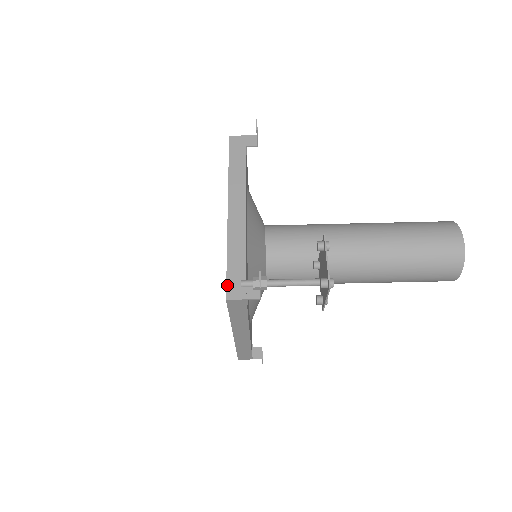
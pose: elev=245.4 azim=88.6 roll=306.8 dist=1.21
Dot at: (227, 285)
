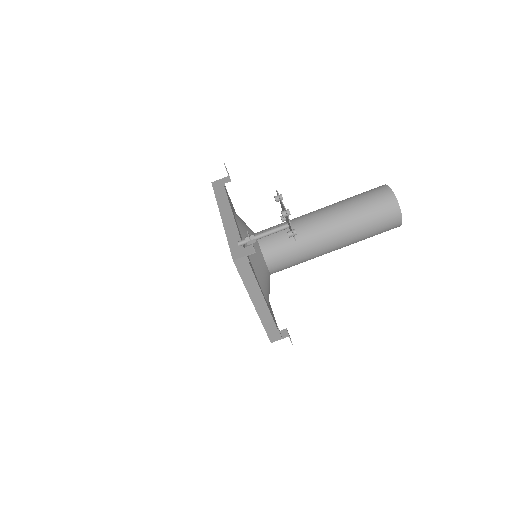
Dot at: (231, 253)
